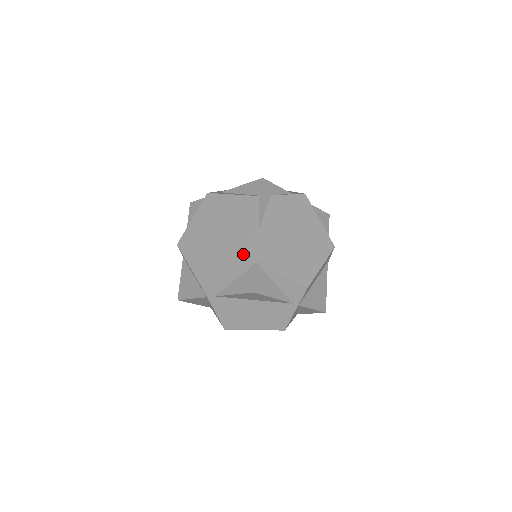
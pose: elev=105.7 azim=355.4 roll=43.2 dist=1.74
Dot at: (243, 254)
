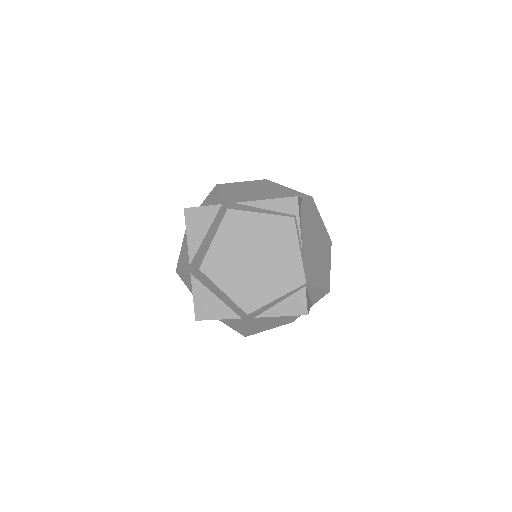
Dot at: (292, 280)
